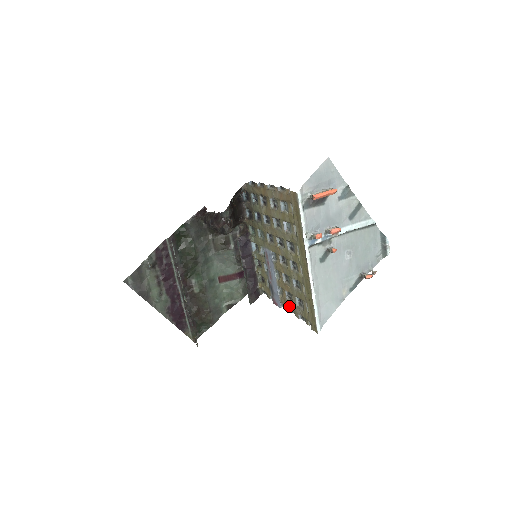
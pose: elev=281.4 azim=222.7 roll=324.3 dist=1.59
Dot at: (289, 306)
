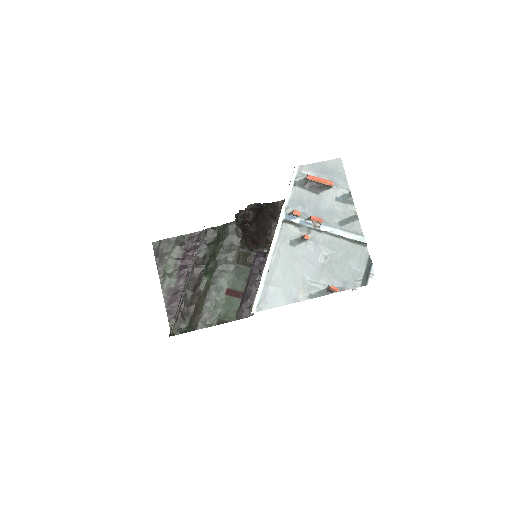
Dot at: occluded
